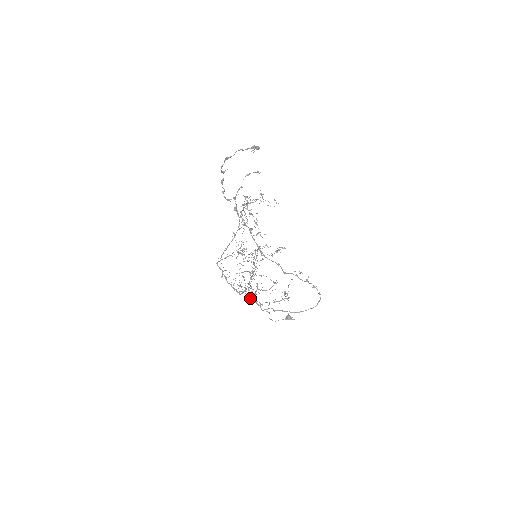
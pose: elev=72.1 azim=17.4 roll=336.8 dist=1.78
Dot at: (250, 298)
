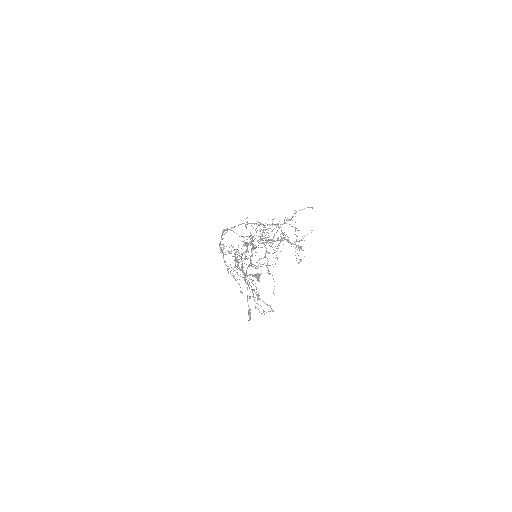
Dot at: occluded
